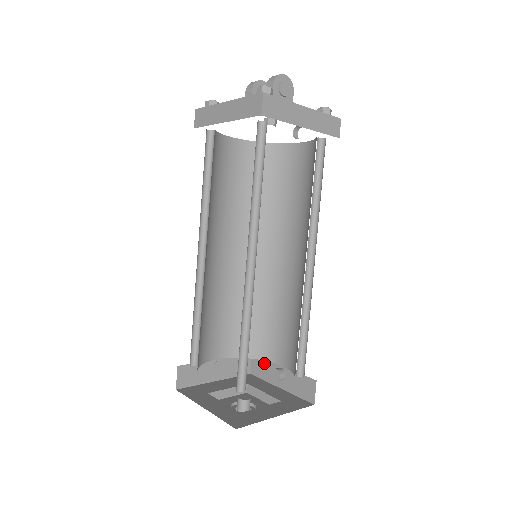
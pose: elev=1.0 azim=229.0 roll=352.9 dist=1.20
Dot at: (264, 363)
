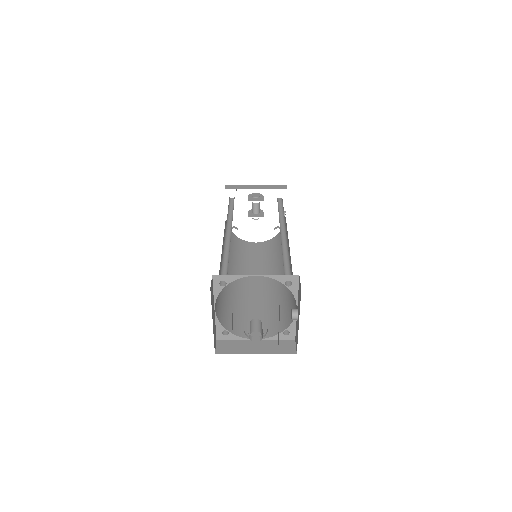
Dot at: (296, 330)
